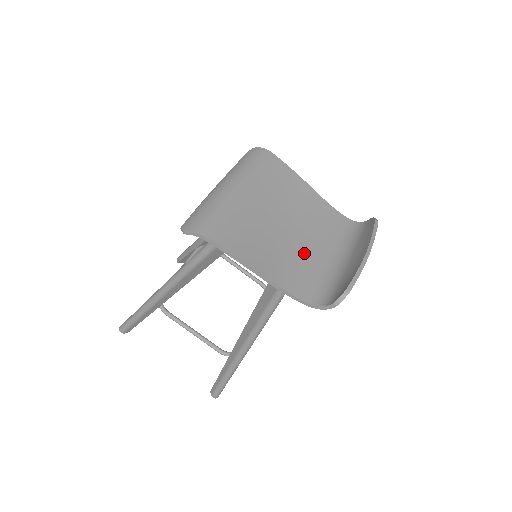
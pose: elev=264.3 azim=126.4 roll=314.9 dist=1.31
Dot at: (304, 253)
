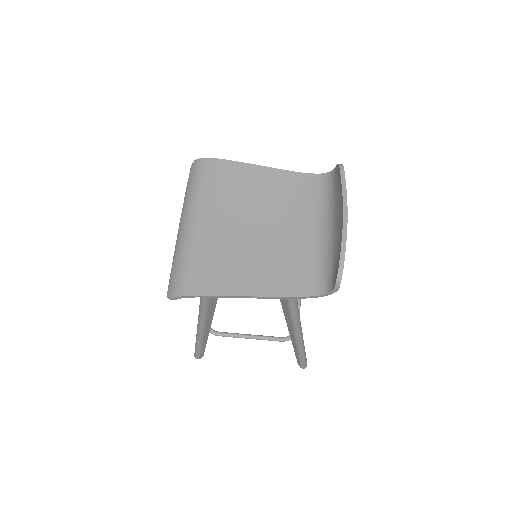
Dot at: (289, 244)
